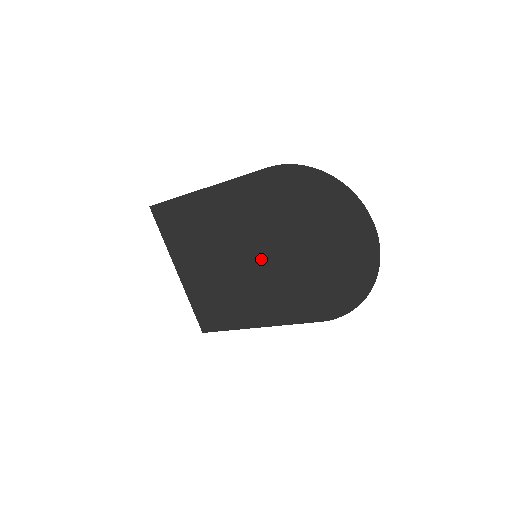
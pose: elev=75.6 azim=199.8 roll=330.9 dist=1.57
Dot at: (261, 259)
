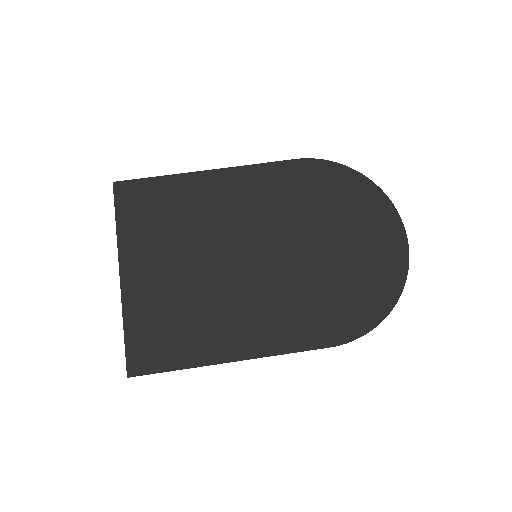
Dot at: (263, 260)
